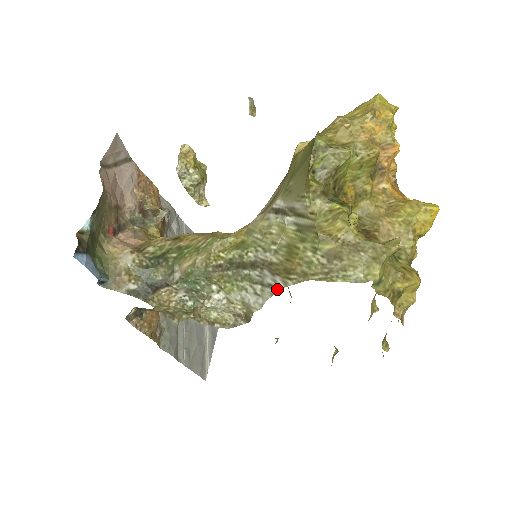
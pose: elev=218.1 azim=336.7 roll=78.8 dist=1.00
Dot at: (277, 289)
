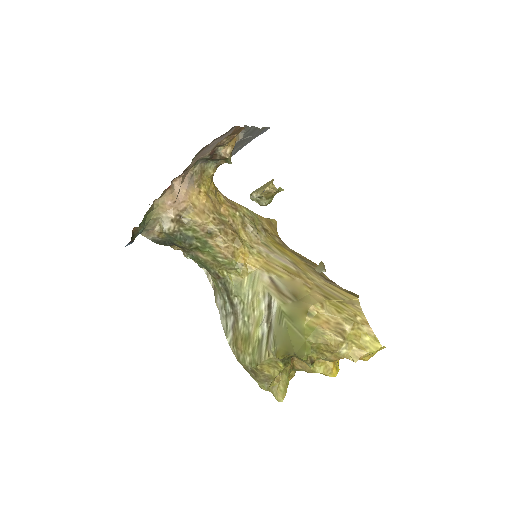
Dot at: (226, 335)
